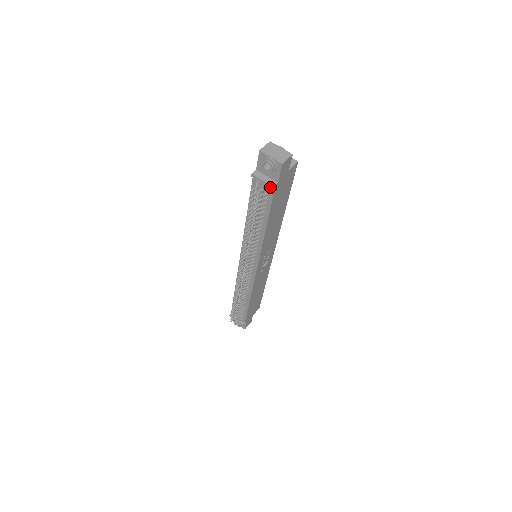
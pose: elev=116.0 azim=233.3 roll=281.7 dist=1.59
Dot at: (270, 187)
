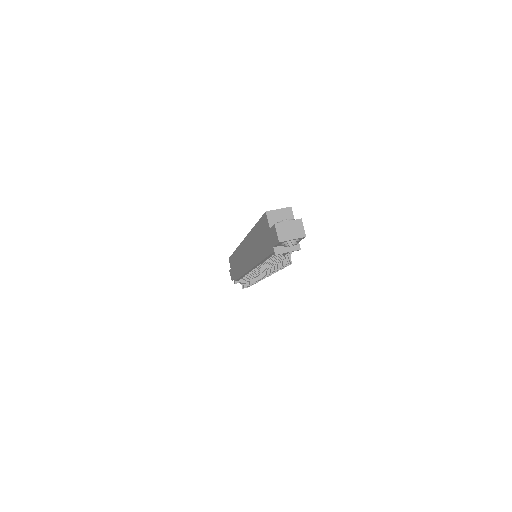
Dot at: occluded
